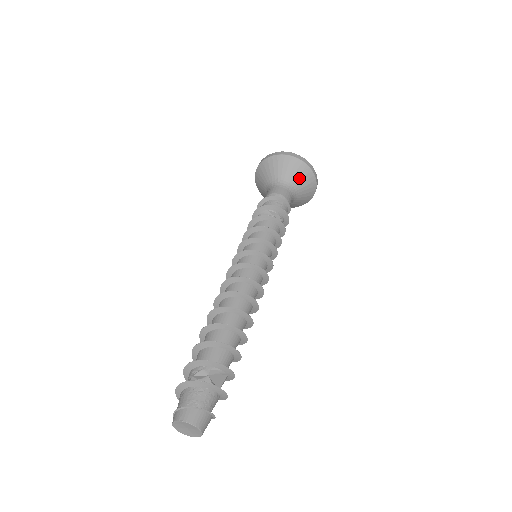
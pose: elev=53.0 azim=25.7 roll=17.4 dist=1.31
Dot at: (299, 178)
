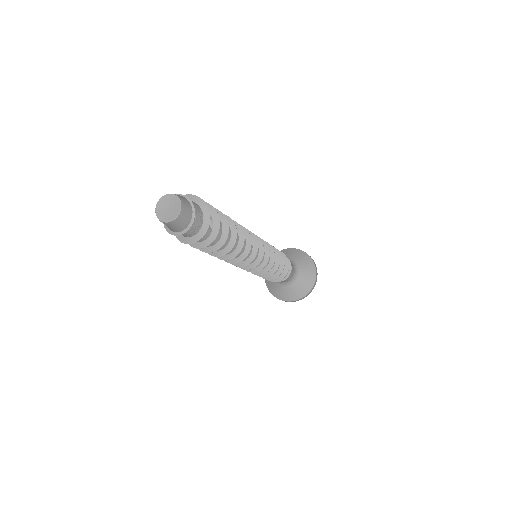
Dot at: (304, 267)
